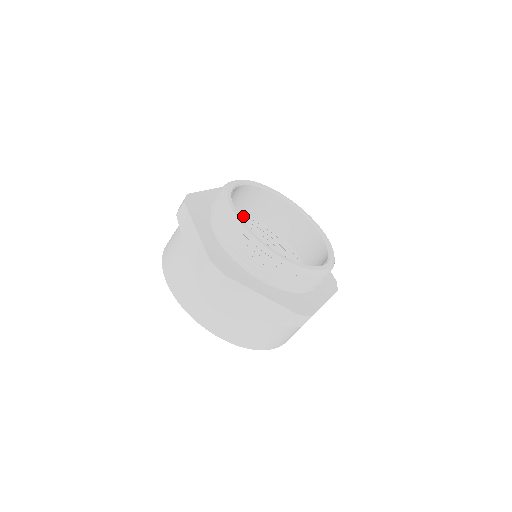
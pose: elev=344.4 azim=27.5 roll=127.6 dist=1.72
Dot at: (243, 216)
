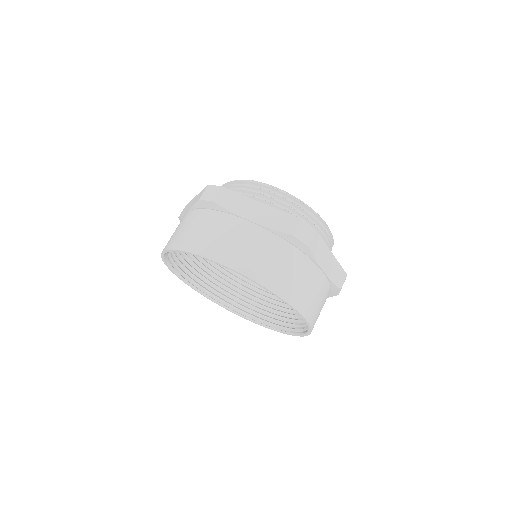
Dot at: occluded
